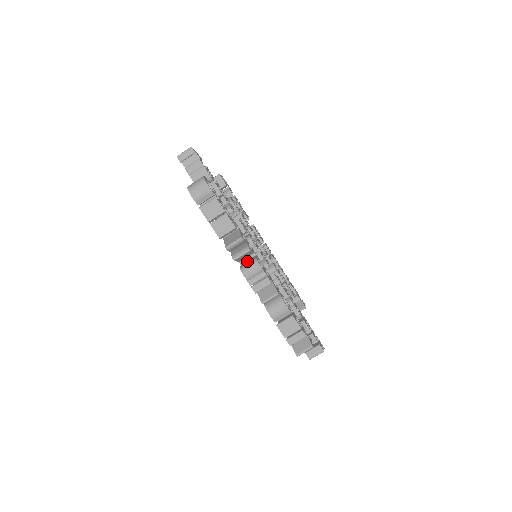
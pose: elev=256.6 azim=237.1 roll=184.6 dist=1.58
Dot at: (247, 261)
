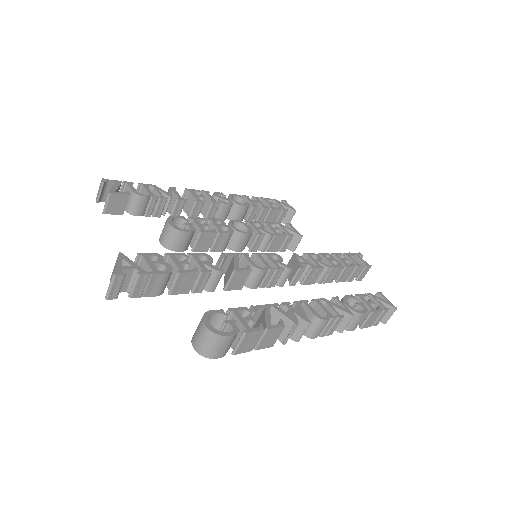
Dot at: occluded
